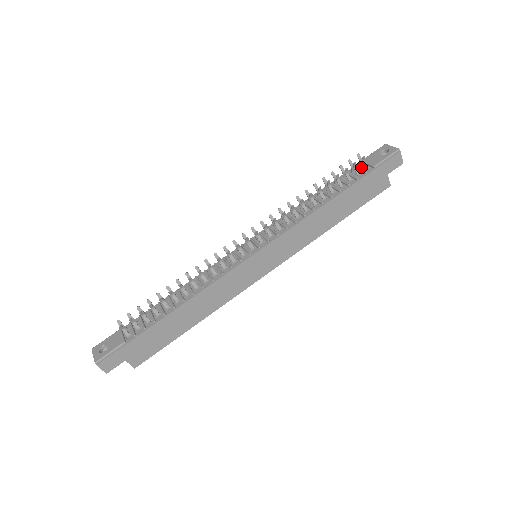
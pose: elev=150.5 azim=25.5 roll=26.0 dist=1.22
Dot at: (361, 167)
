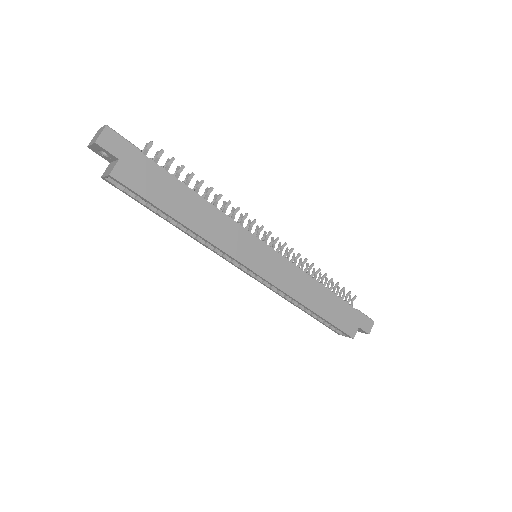
Dot at: occluded
